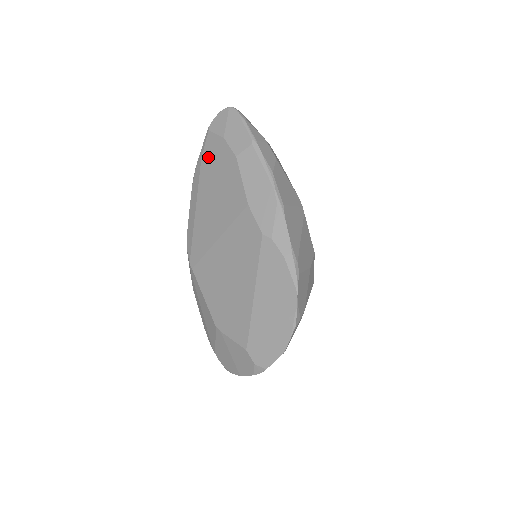
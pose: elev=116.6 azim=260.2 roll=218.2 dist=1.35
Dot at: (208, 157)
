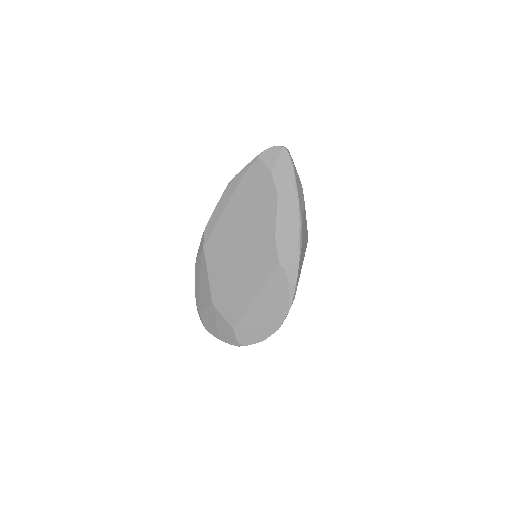
Dot at: (251, 178)
